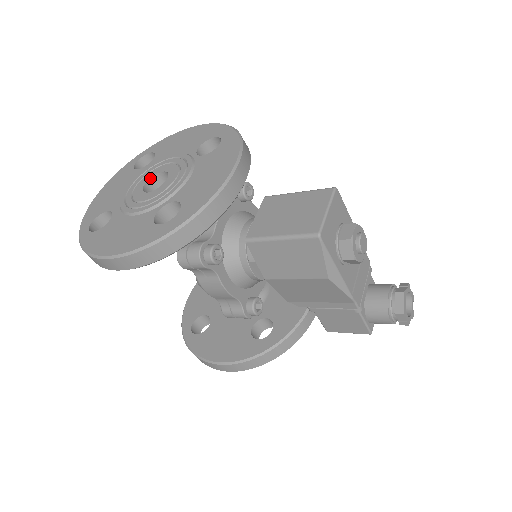
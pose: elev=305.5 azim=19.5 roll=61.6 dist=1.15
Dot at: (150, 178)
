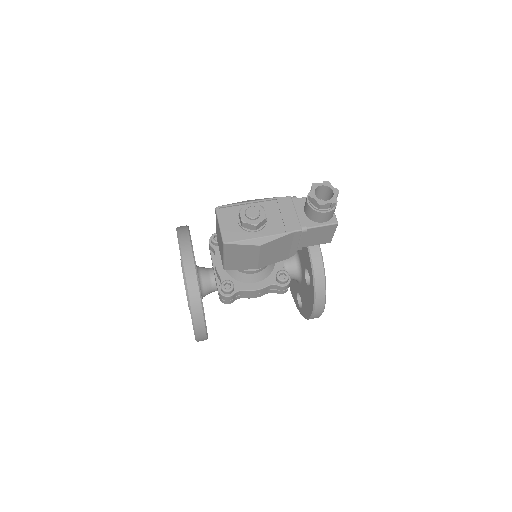
Dot at: occluded
